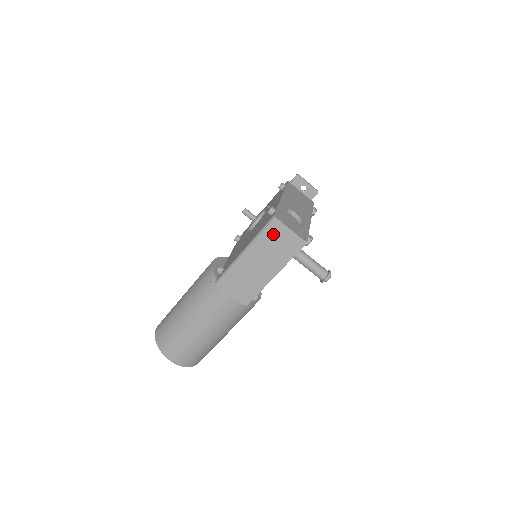
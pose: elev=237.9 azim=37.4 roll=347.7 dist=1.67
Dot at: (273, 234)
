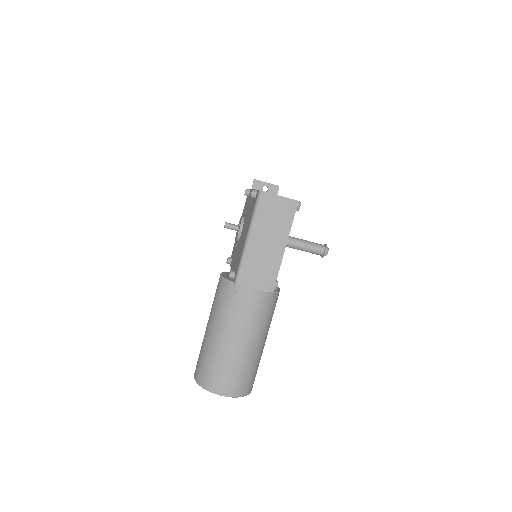
Dot at: (266, 207)
